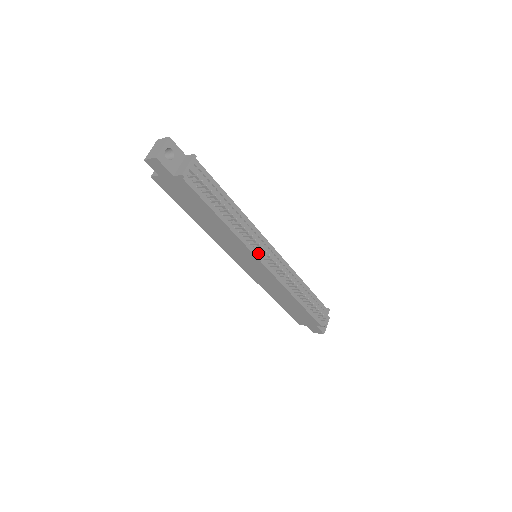
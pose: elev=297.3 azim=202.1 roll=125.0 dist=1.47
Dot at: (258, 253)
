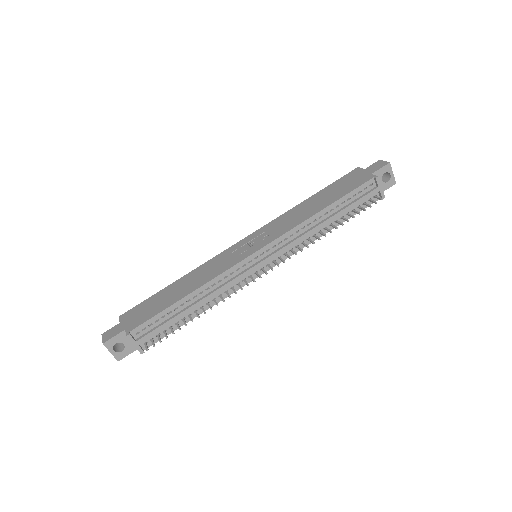
Dot at: (252, 276)
